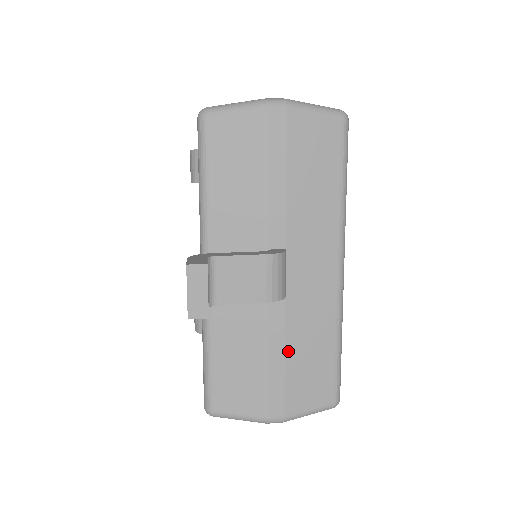
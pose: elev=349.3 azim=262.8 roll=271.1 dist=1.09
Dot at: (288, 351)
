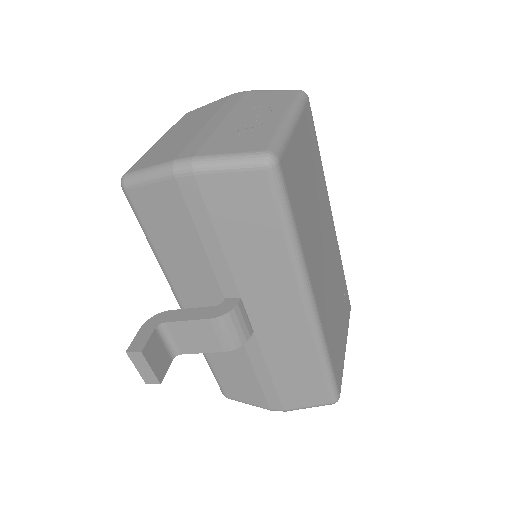
Dot at: (271, 369)
